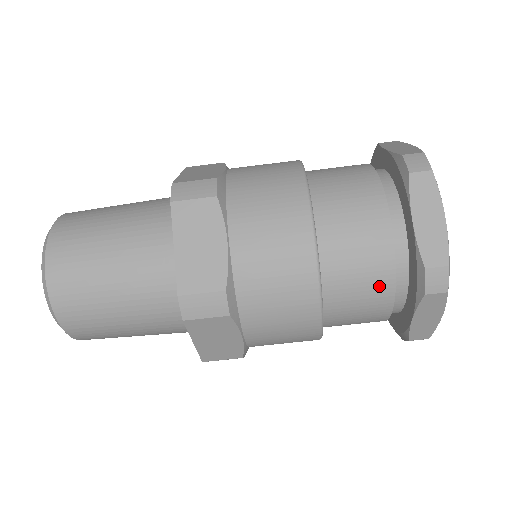
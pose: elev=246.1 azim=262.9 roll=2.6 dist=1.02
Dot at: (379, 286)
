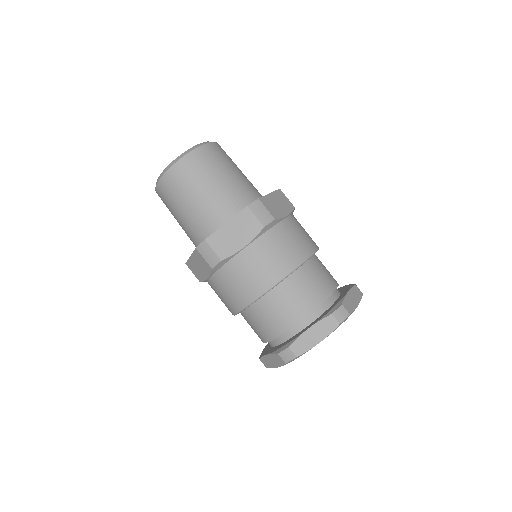
Dot at: (271, 330)
